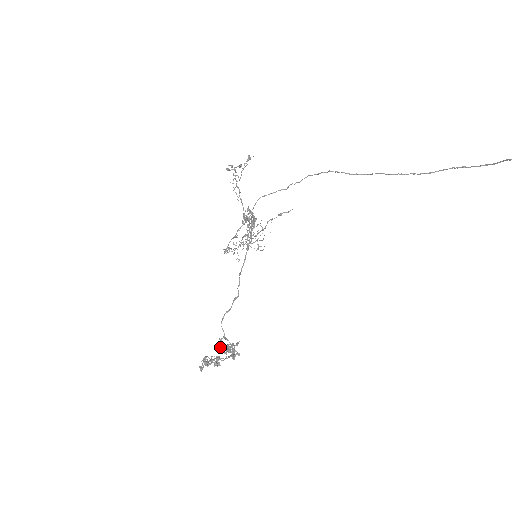
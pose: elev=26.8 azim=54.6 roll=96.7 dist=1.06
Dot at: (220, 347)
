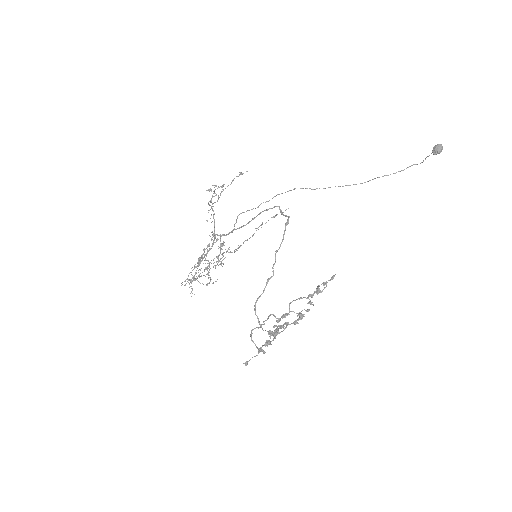
Dot at: occluded
